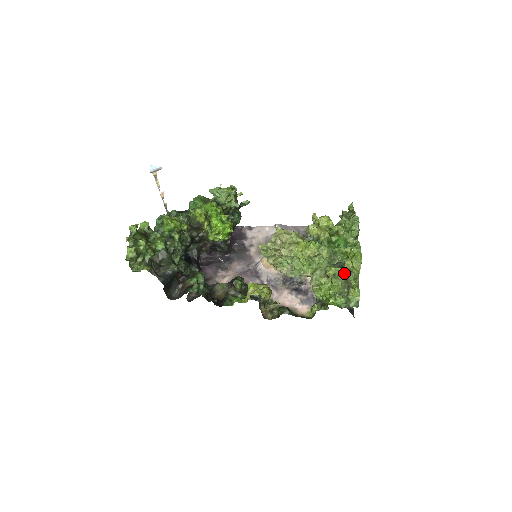
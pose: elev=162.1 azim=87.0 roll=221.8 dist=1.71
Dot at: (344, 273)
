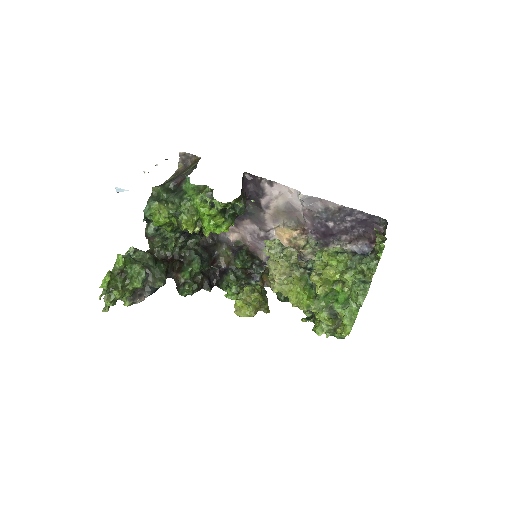
Dot at: (332, 325)
